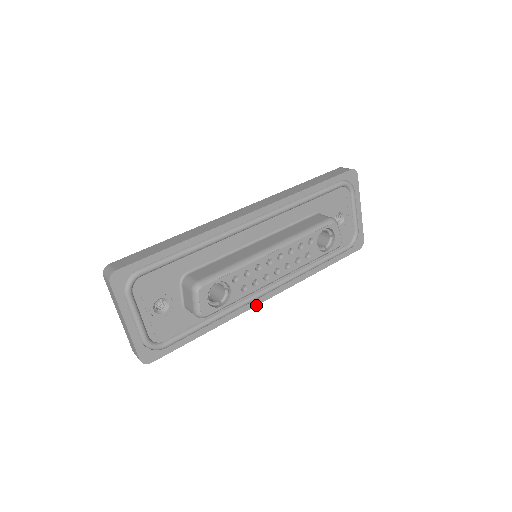
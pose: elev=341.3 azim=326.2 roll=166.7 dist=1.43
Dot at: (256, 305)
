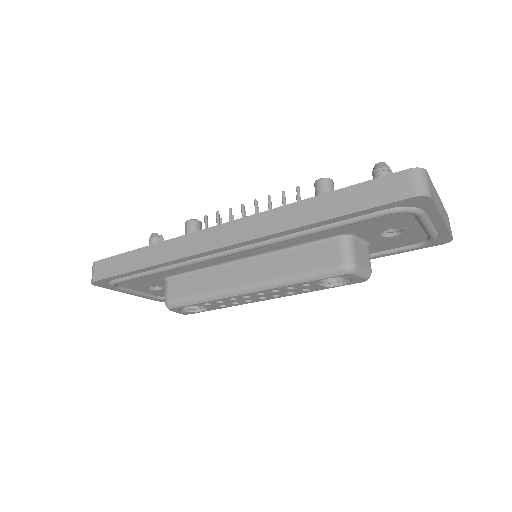
Dot at: occluded
